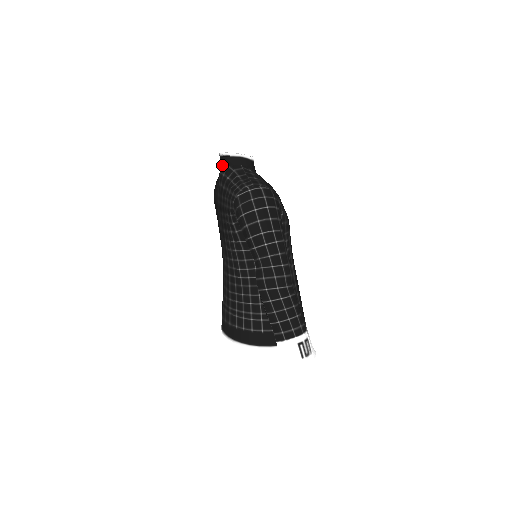
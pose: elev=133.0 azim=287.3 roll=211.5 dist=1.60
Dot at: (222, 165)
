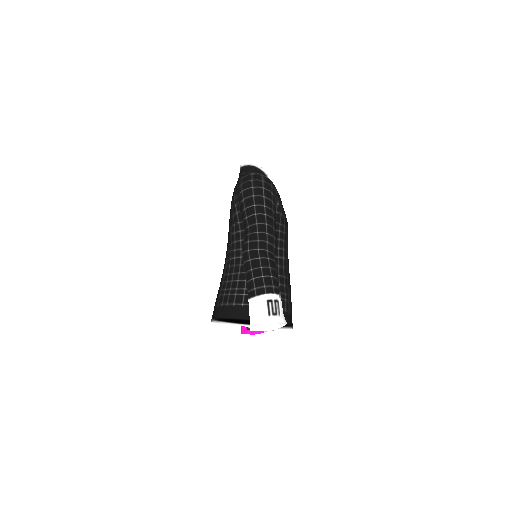
Dot at: (240, 173)
